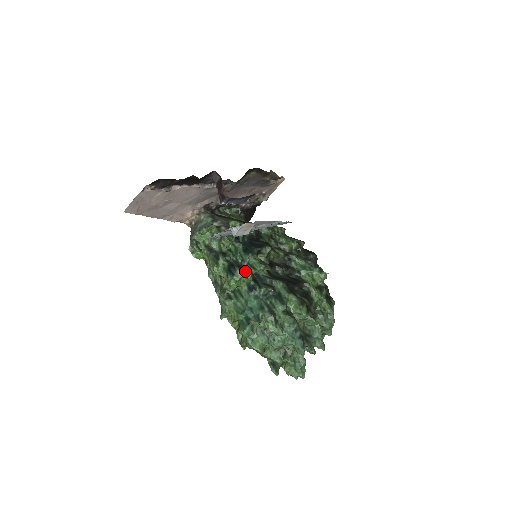
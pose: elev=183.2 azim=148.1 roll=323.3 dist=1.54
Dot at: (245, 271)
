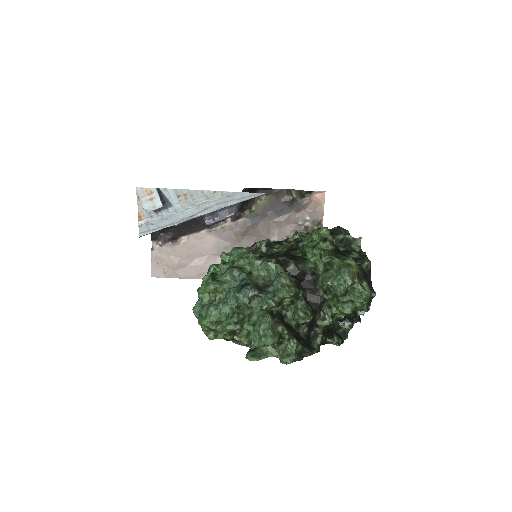
Dot at: occluded
